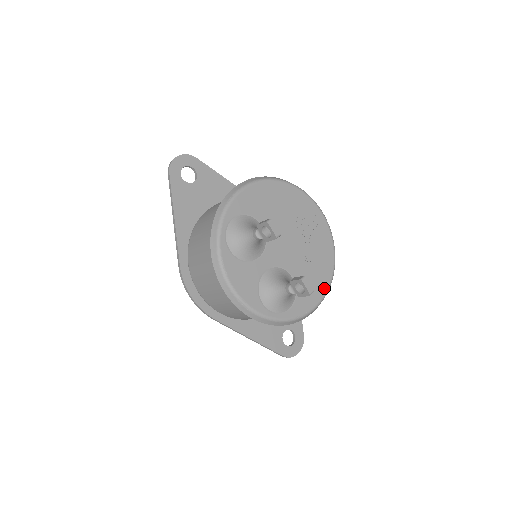
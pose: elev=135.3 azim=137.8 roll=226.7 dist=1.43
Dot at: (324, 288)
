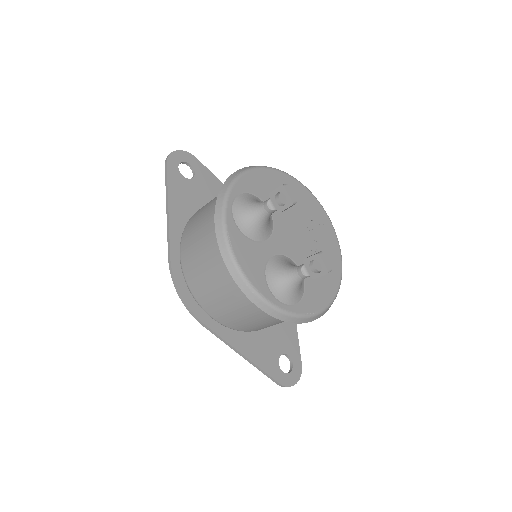
Dot at: (333, 291)
